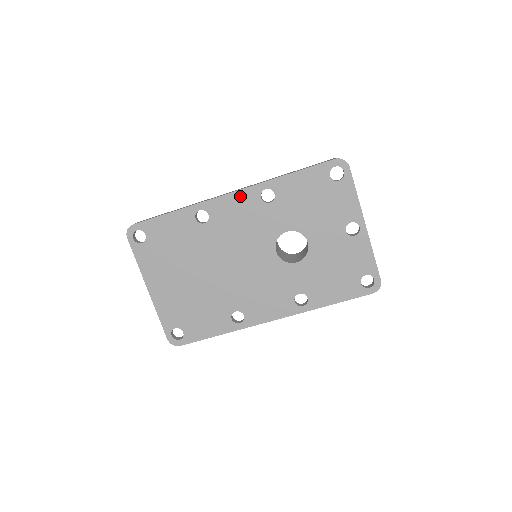
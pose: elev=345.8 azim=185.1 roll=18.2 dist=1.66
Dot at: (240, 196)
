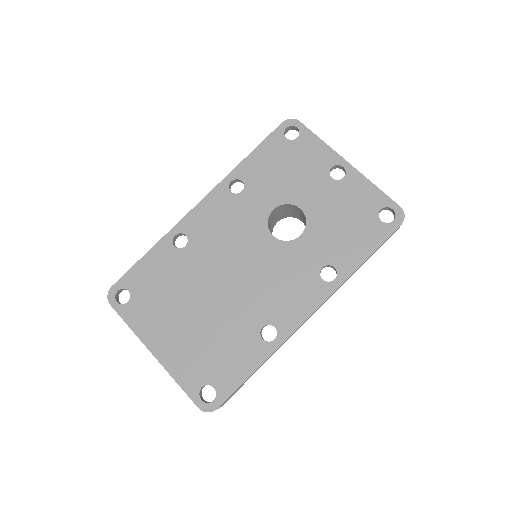
Dot at: (209, 201)
